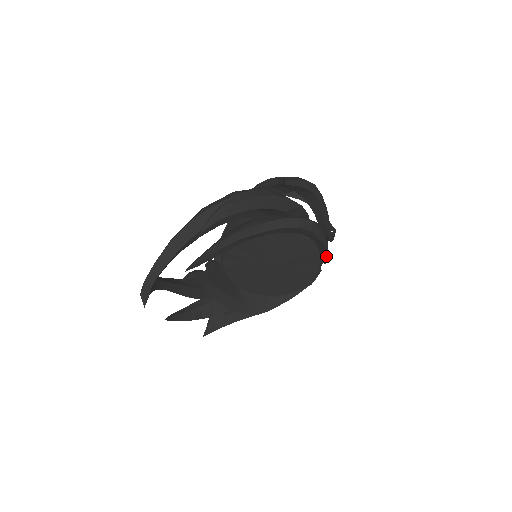
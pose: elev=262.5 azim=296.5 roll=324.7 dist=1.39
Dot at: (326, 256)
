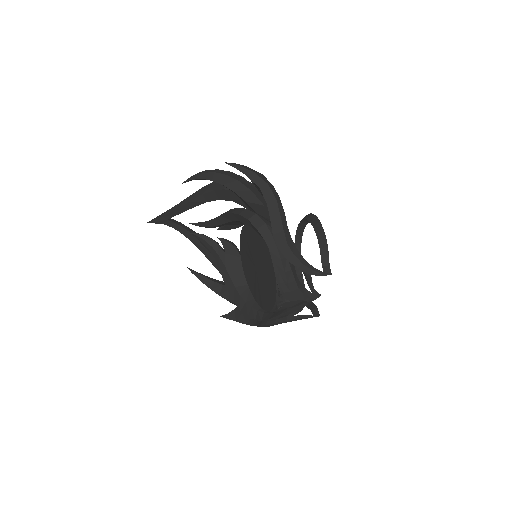
Dot at: (283, 277)
